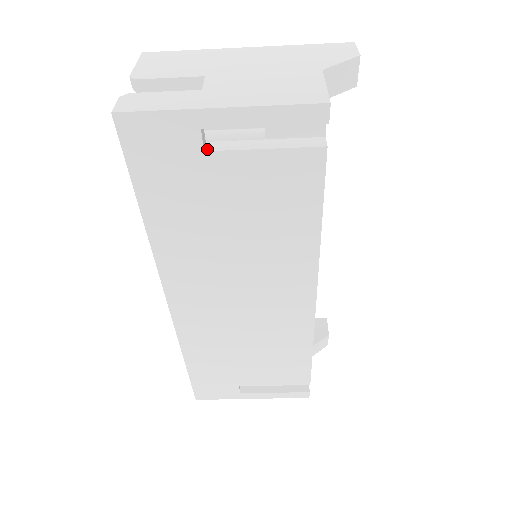
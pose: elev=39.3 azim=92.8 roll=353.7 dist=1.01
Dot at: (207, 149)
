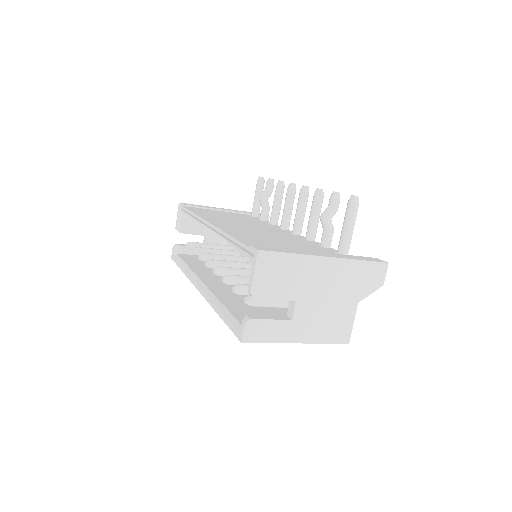
Dot at: occluded
